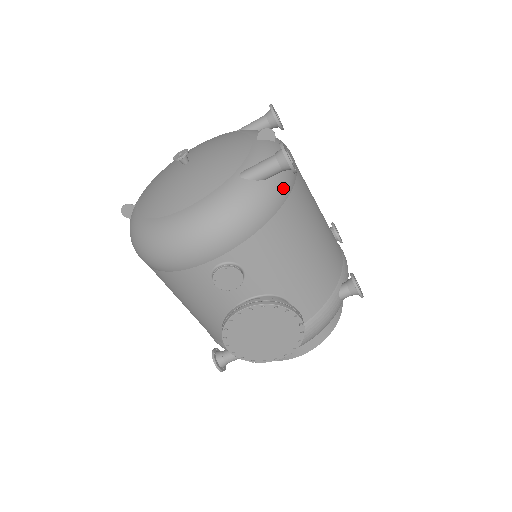
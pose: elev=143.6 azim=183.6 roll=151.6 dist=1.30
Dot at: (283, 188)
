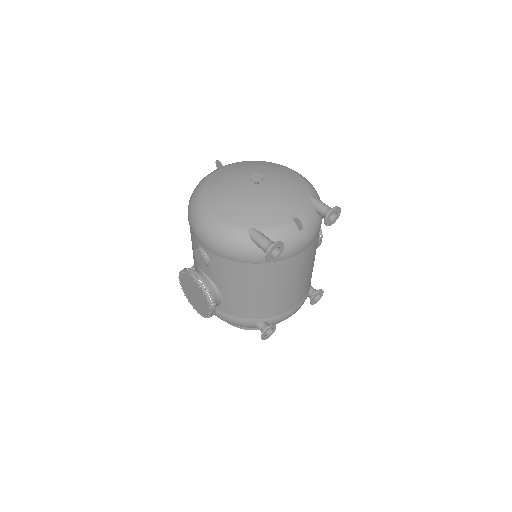
Dot at: (264, 258)
